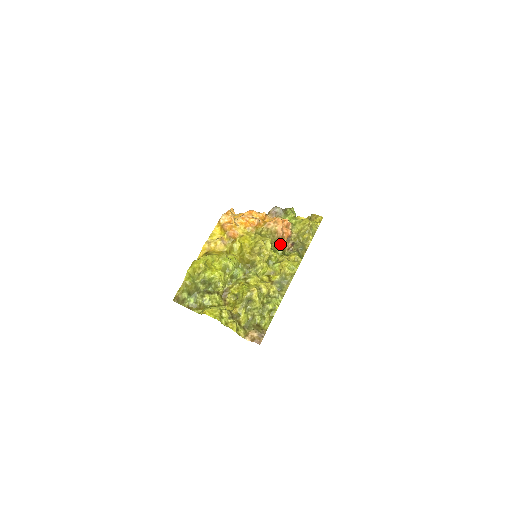
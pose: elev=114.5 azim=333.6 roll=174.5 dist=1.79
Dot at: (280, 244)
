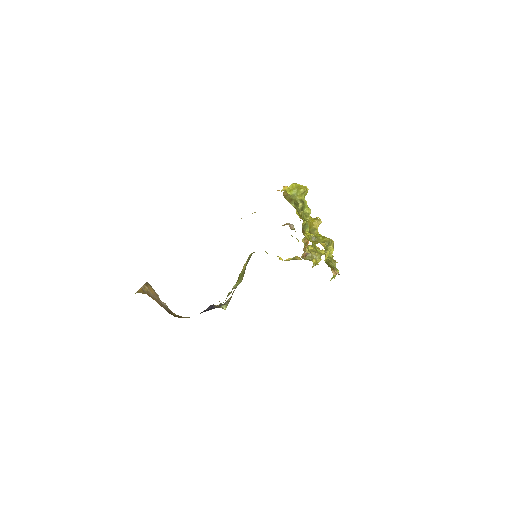
Dot at: (305, 245)
